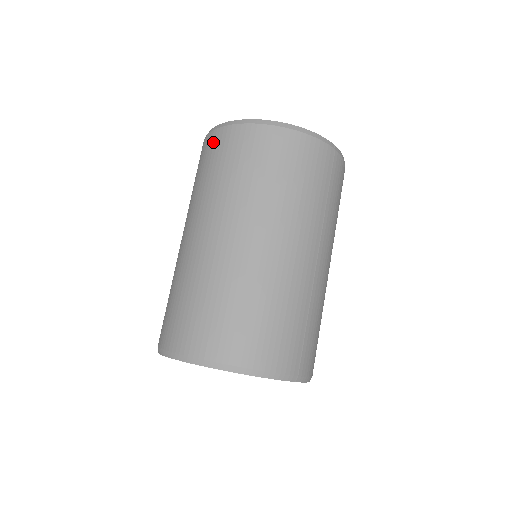
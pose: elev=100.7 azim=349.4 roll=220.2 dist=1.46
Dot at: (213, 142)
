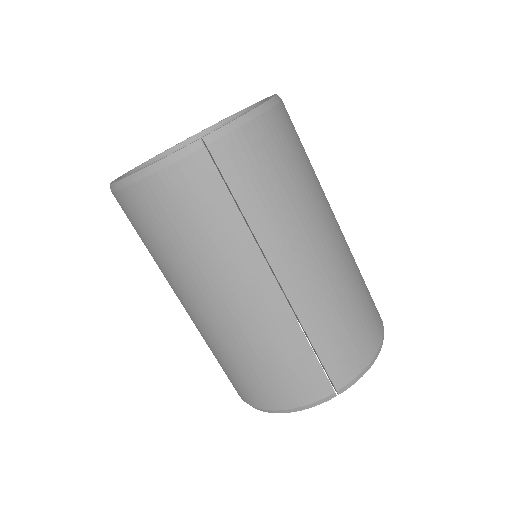
Dot at: occluded
